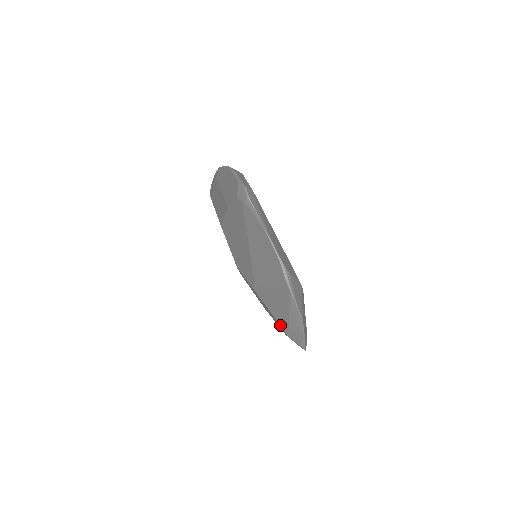
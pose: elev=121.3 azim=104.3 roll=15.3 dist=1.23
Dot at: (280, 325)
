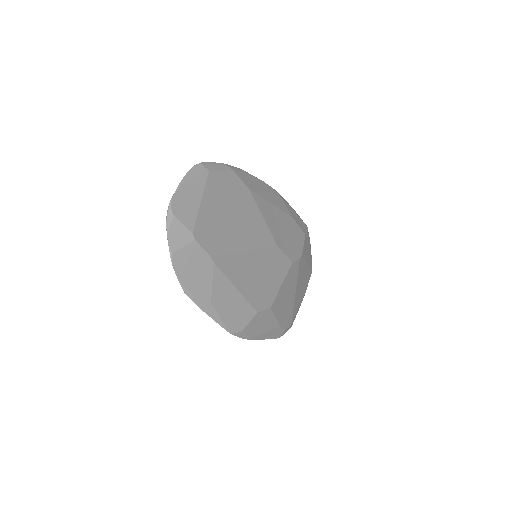
Dot at: occluded
